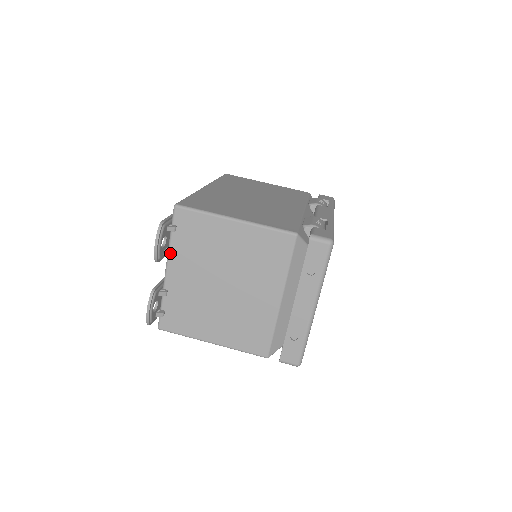
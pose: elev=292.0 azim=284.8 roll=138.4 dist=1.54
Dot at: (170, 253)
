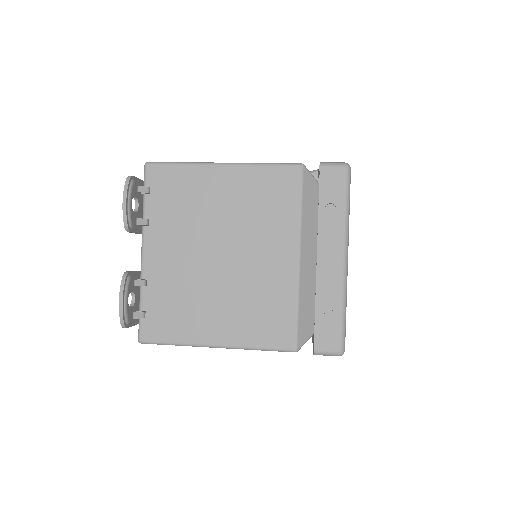
Dot at: (145, 223)
